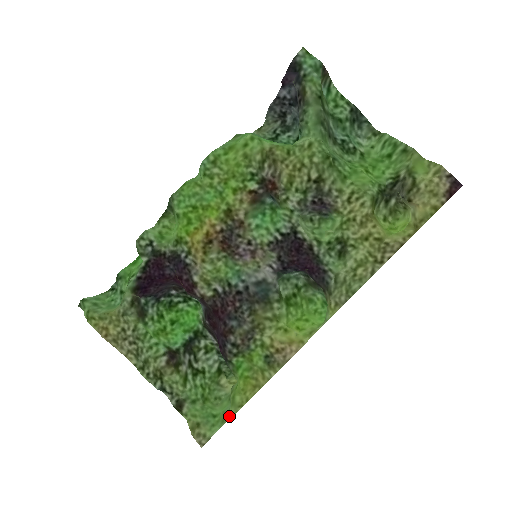
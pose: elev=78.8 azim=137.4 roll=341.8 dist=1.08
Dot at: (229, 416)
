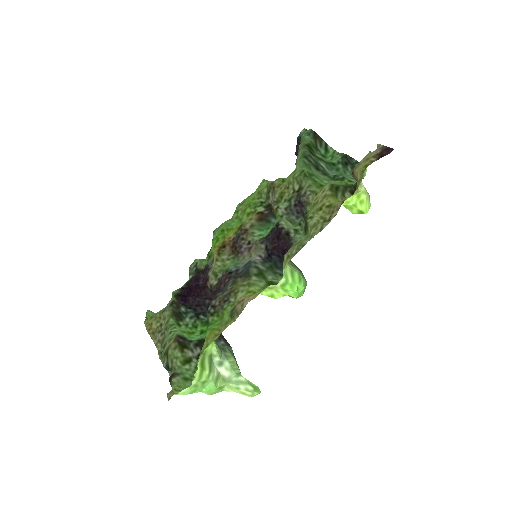
Dot at: (196, 370)
